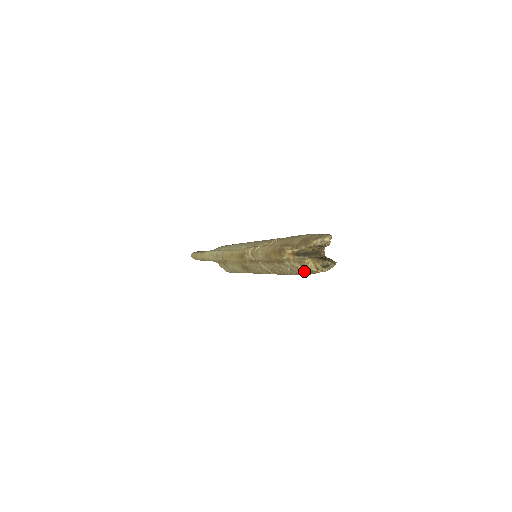
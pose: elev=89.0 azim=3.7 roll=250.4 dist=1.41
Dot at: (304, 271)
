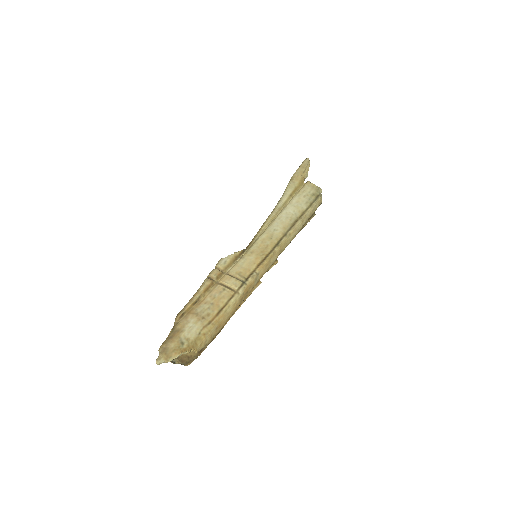
Dot at: occluded
